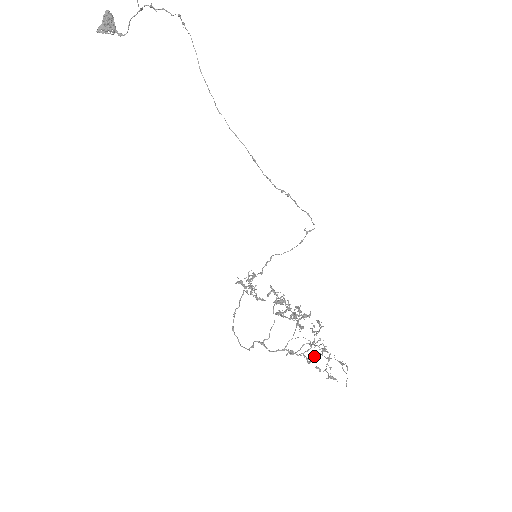
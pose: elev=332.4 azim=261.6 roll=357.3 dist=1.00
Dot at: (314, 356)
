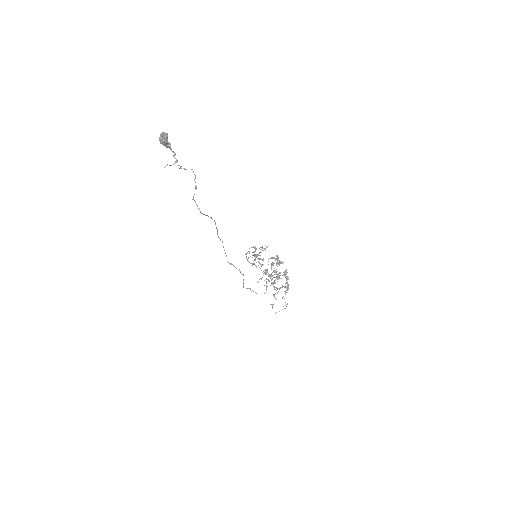
Dot at: (284, 287)
